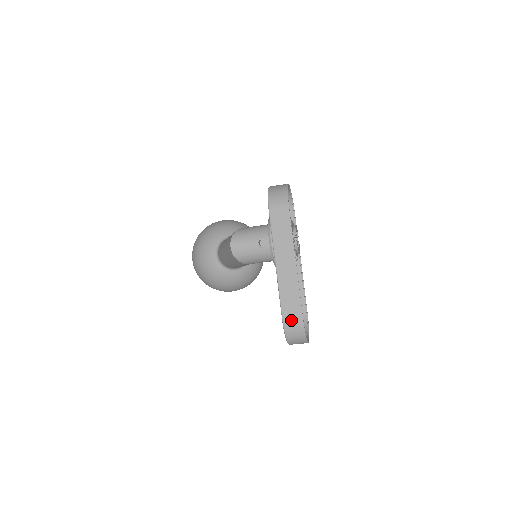
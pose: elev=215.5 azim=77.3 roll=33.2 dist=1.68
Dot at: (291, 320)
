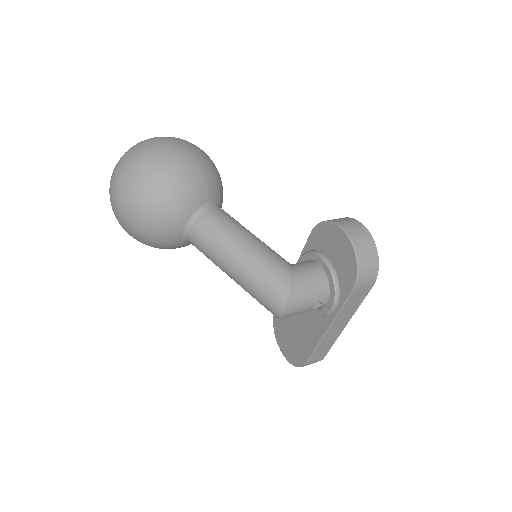
Dot at: (313, 362)
